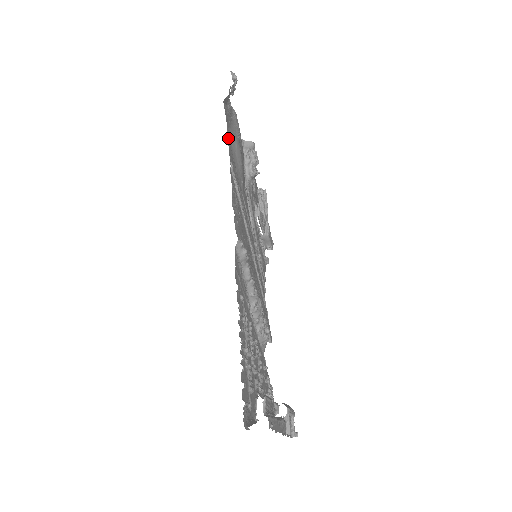
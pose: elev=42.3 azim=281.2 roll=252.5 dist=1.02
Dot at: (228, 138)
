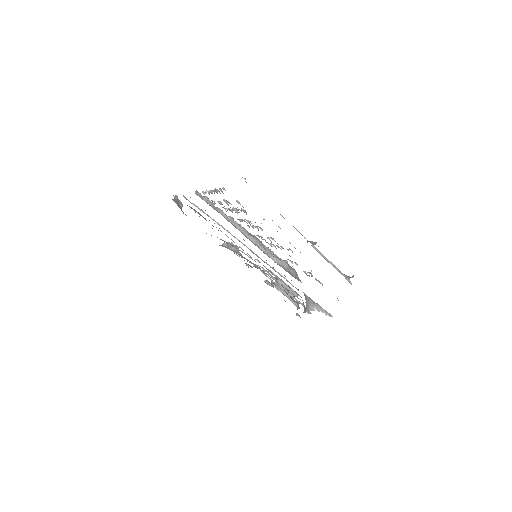
Dot at: occluded
